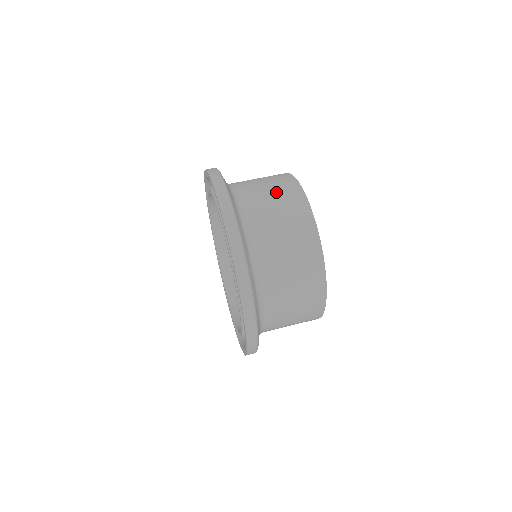
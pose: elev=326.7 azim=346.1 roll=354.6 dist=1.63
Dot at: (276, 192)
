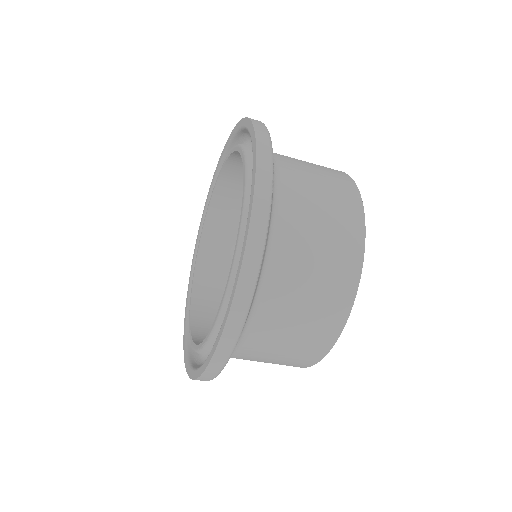
Dot at: (316, 165)
